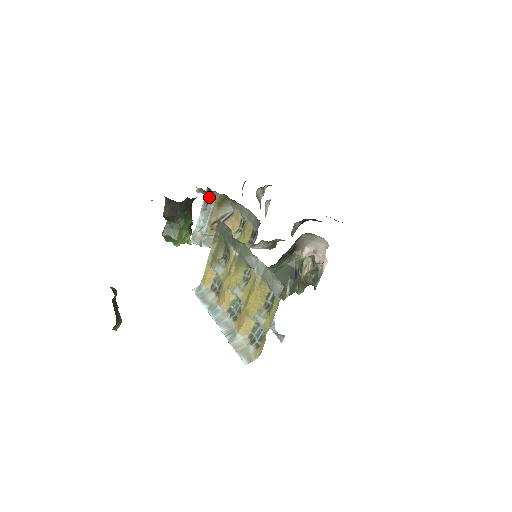
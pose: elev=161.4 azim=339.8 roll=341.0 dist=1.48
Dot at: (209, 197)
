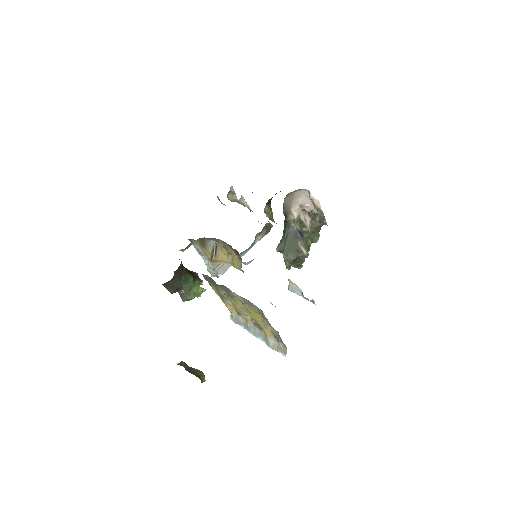
Dot at: occluded
